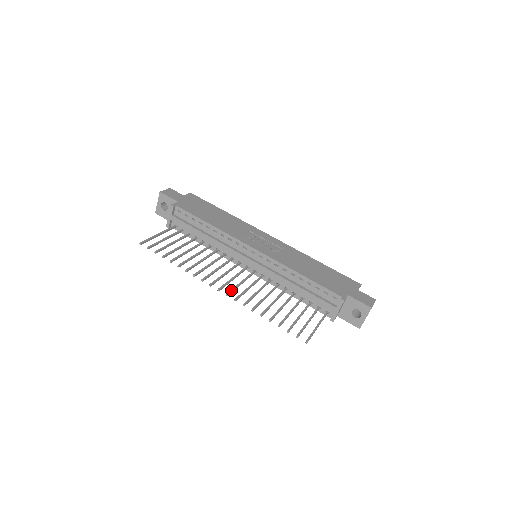
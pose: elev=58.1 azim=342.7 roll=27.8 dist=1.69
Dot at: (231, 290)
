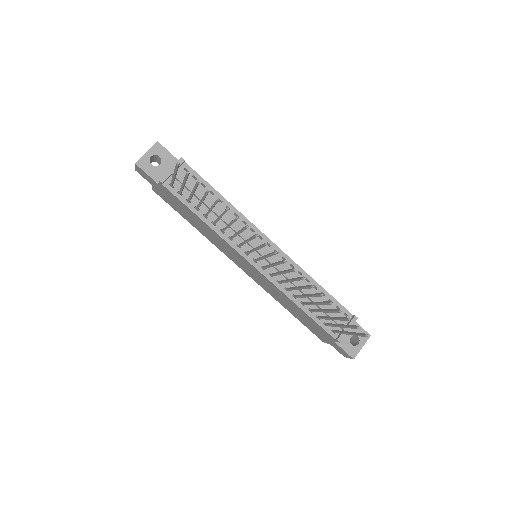
Dot at: occluded
